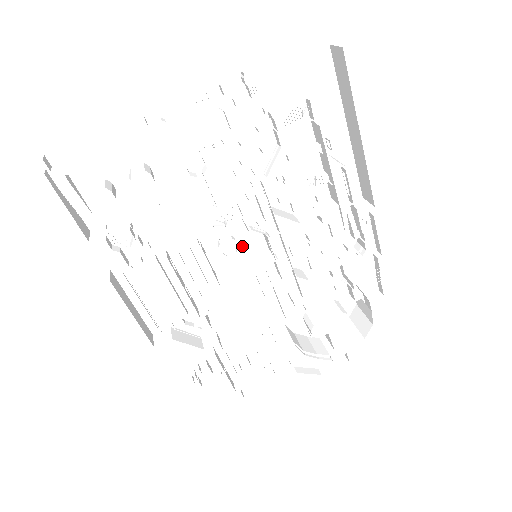
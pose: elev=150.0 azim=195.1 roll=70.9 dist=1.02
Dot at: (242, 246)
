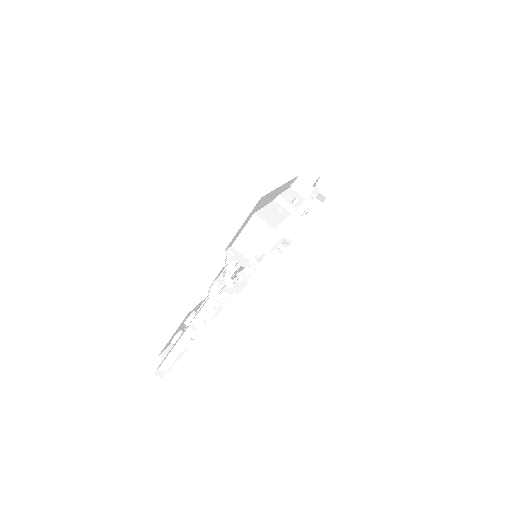
Dot at: occluded
